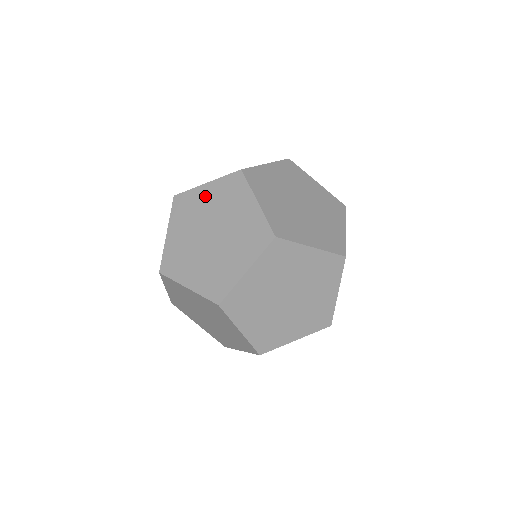
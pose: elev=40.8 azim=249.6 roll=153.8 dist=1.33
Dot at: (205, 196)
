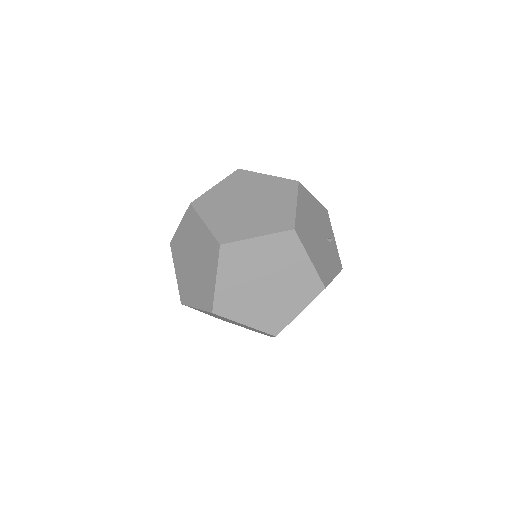
Dot at: (182, 234)
